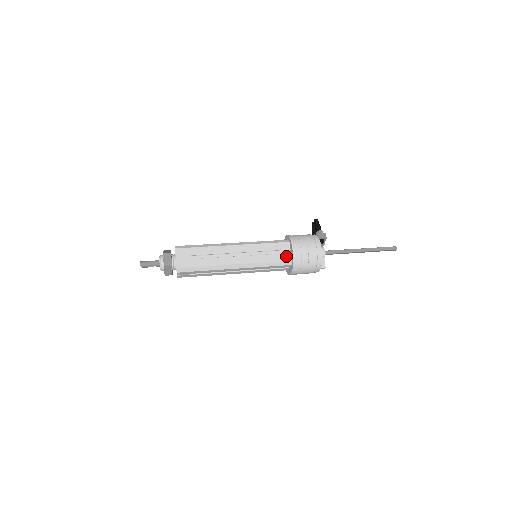
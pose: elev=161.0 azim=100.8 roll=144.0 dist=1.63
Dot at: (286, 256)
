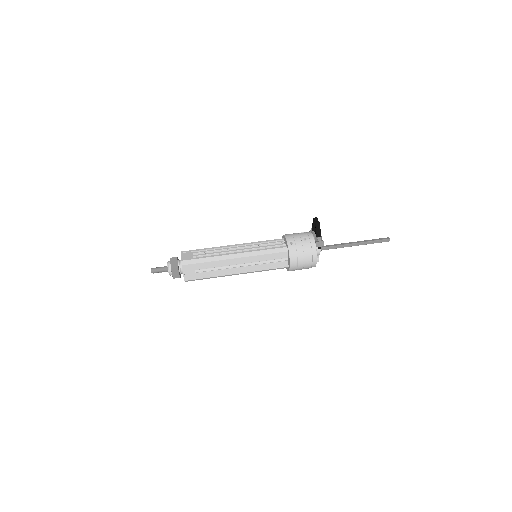
Dot at: (283, 264)
